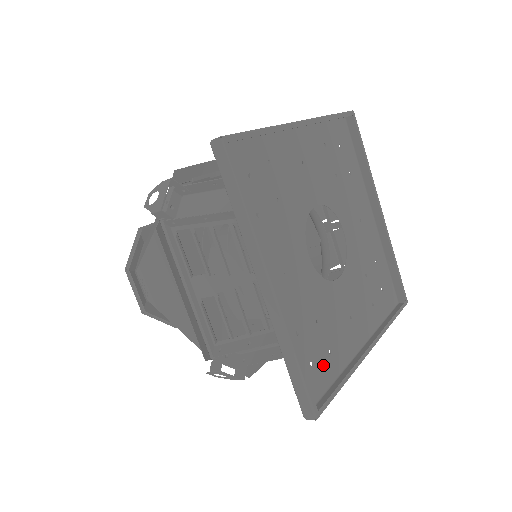
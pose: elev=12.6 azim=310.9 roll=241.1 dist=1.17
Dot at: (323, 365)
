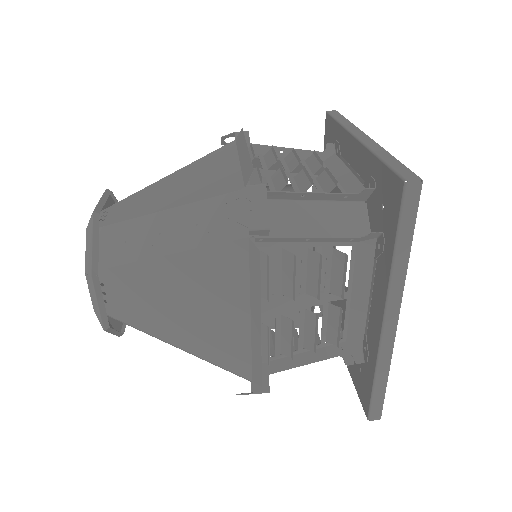
Dot at: (355, 367)
